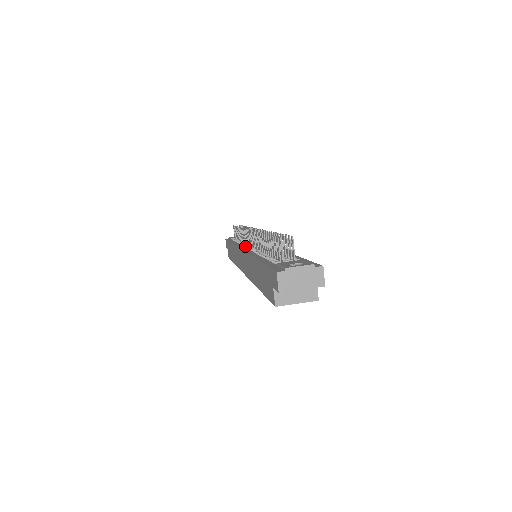
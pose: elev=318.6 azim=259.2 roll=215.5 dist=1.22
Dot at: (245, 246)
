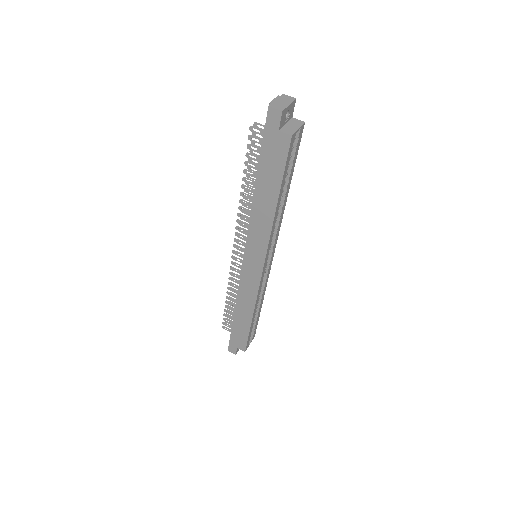
Dot at: occluded
